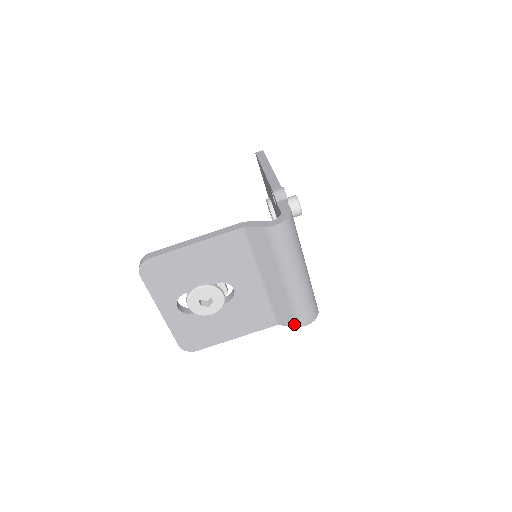
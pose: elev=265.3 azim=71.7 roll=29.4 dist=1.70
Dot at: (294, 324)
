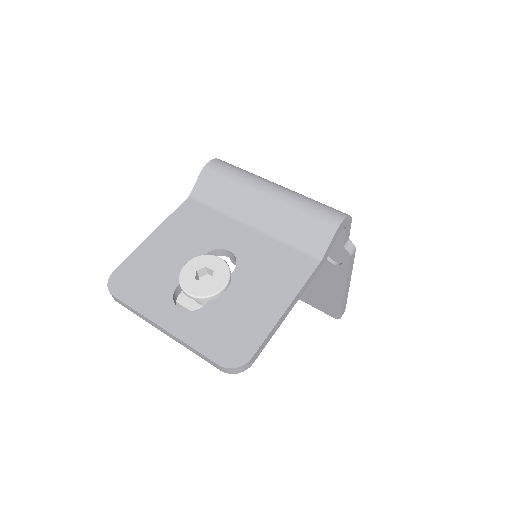
Dot at: (329, 233)
